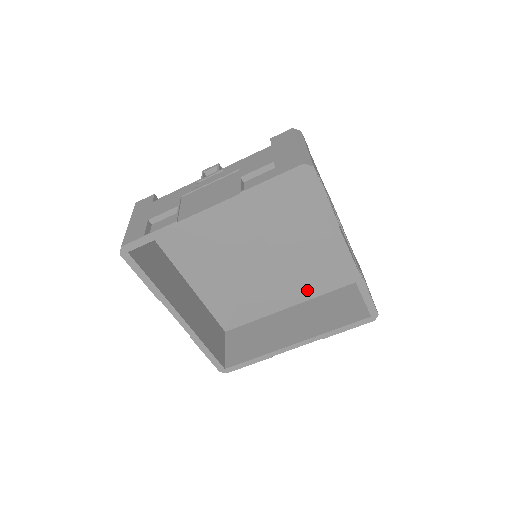
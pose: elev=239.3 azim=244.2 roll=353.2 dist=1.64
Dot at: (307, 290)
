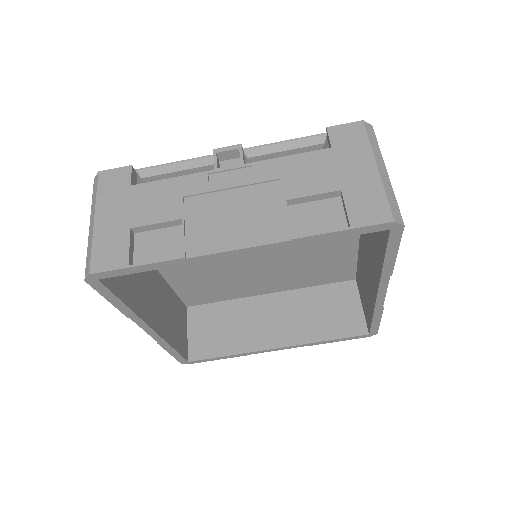
Dot at: (297, 282)
